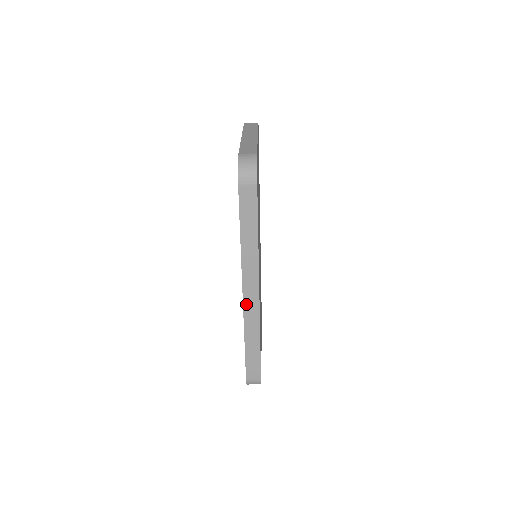
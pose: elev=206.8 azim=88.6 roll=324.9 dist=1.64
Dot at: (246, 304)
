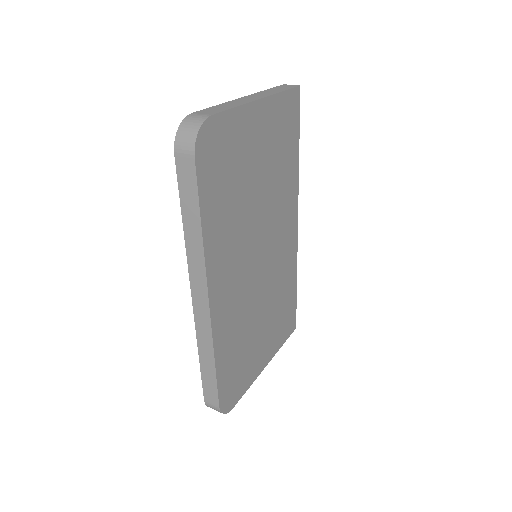
Dot at: (196, 311)
